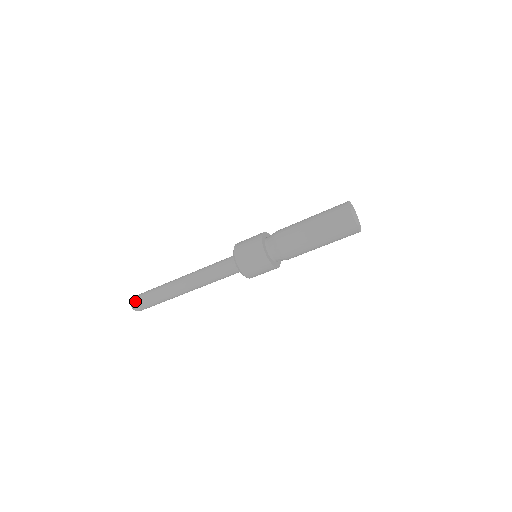
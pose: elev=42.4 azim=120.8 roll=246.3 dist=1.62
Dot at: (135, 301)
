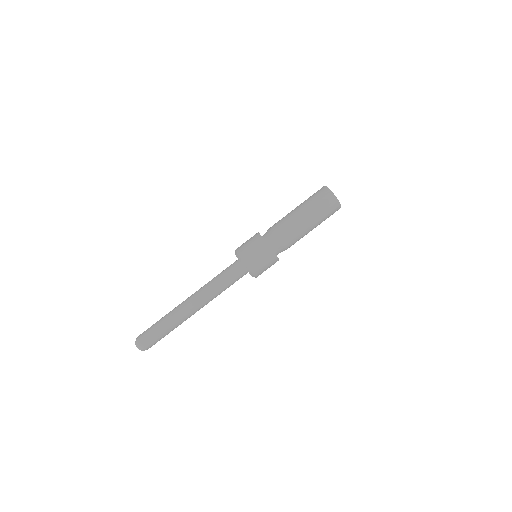
Dot at: (141, 334)
